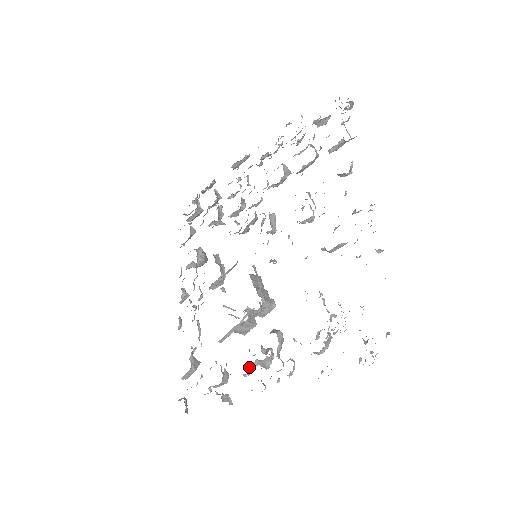
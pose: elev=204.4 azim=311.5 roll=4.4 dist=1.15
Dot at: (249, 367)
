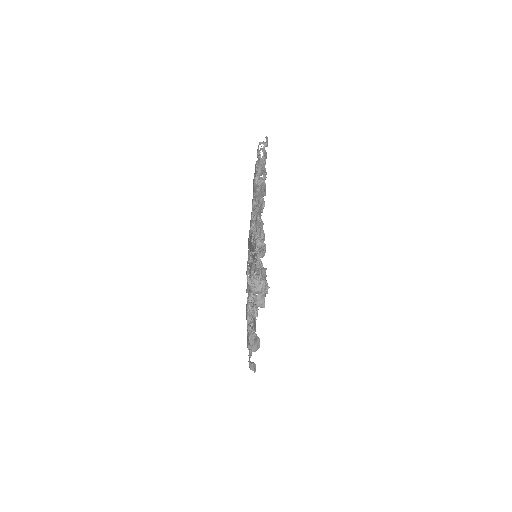
Dot at: (252, 321)
